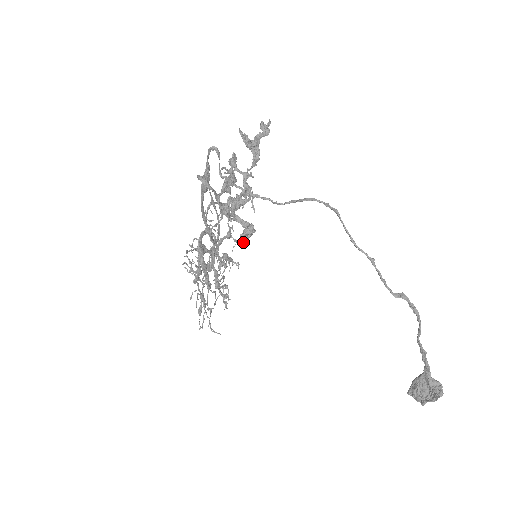
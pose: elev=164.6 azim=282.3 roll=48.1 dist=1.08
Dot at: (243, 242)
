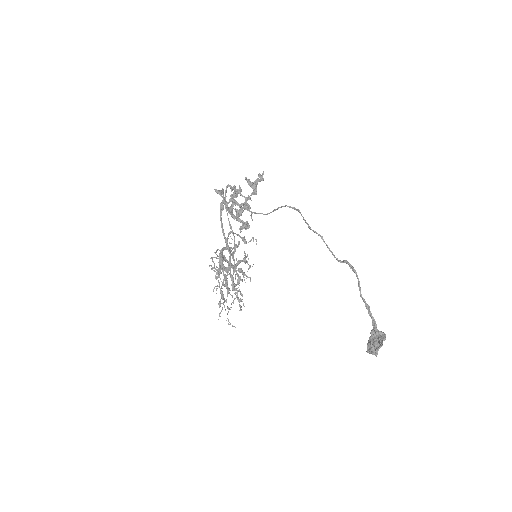
Dot at: (241, 231)
